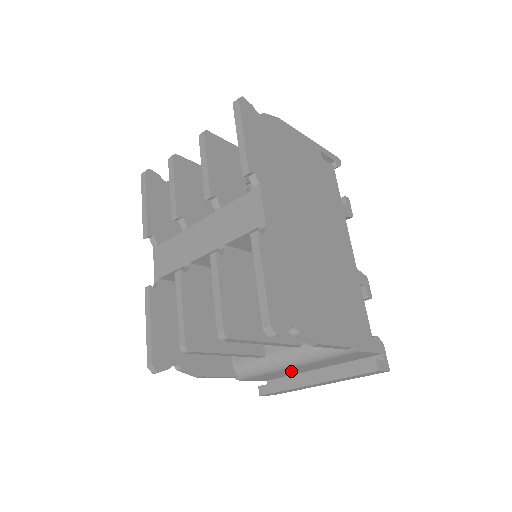
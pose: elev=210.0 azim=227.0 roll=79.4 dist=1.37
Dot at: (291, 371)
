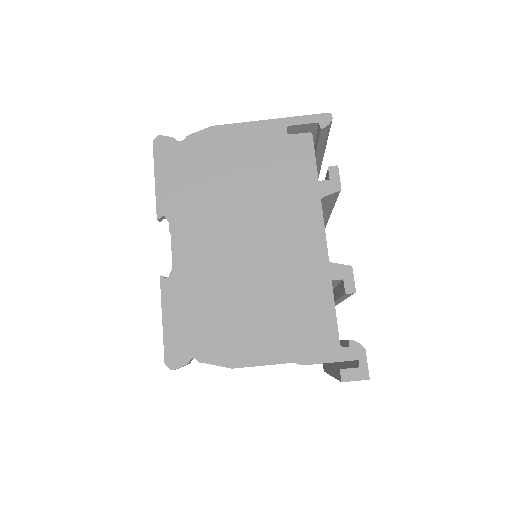
Dot at: occluded
